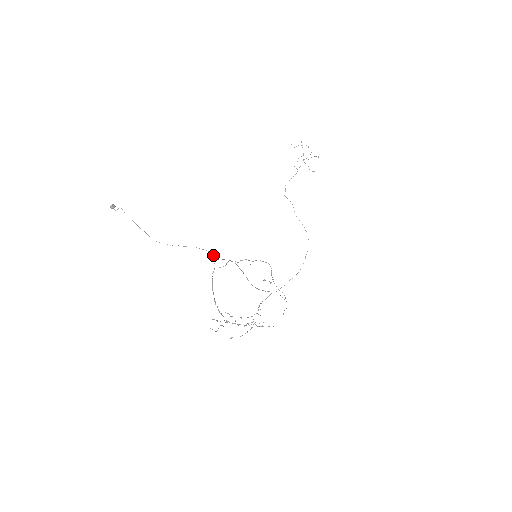
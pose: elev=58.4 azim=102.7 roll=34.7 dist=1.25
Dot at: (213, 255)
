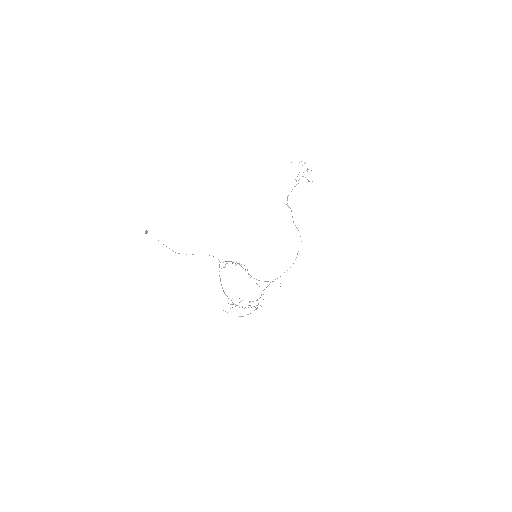
Dot at: (218, 259)
